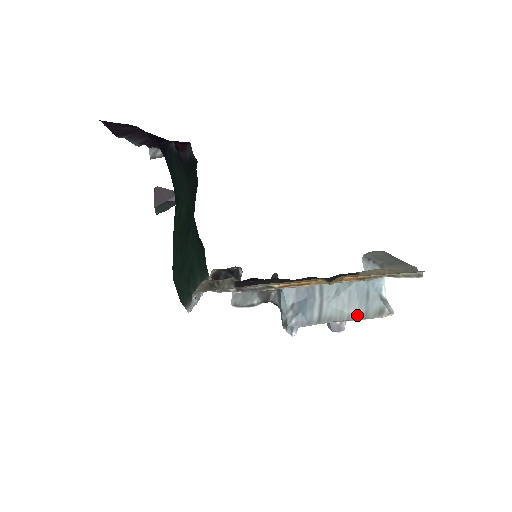
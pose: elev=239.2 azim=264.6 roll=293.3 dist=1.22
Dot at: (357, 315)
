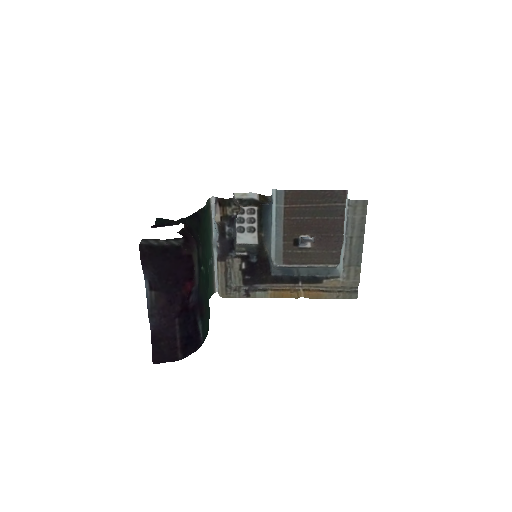
Dot at: (317, 268)
